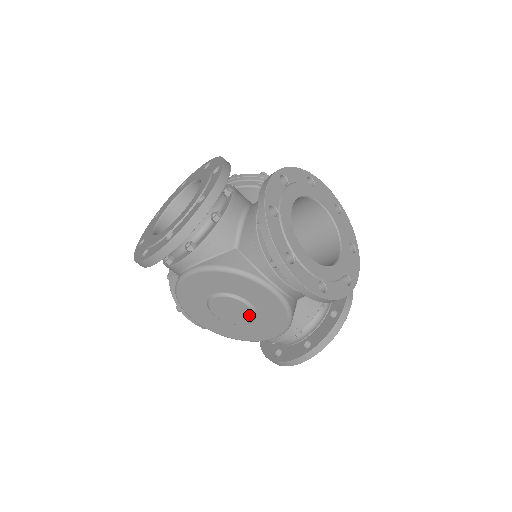
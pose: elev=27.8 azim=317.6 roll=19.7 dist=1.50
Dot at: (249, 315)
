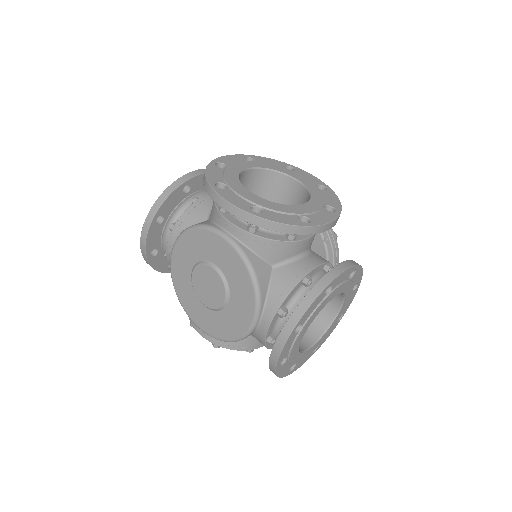
Dot at: (221, 284)
